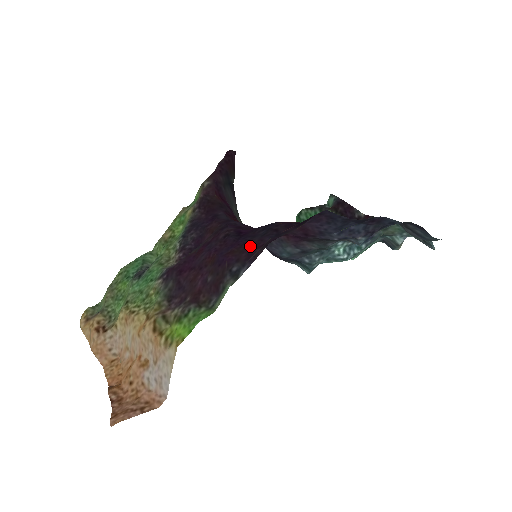
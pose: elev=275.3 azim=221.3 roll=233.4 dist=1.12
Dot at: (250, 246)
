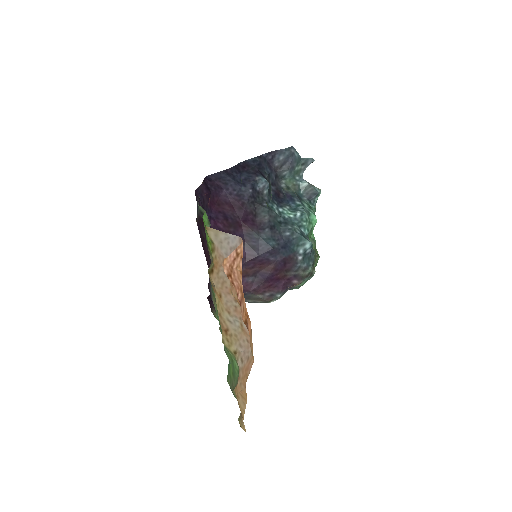
Dot at: occluded
